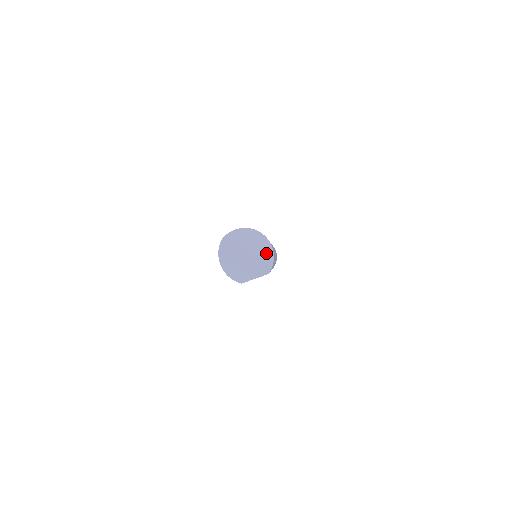
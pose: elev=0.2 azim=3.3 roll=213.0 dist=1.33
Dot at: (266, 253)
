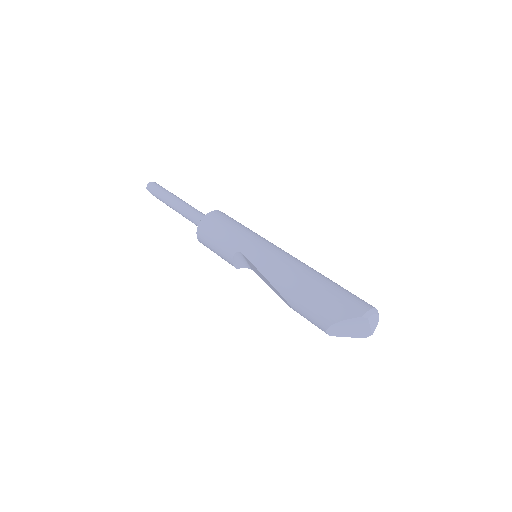
Dot at: (375, 328)
